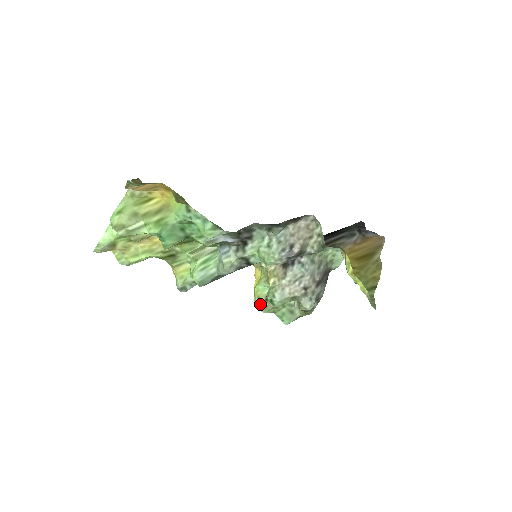
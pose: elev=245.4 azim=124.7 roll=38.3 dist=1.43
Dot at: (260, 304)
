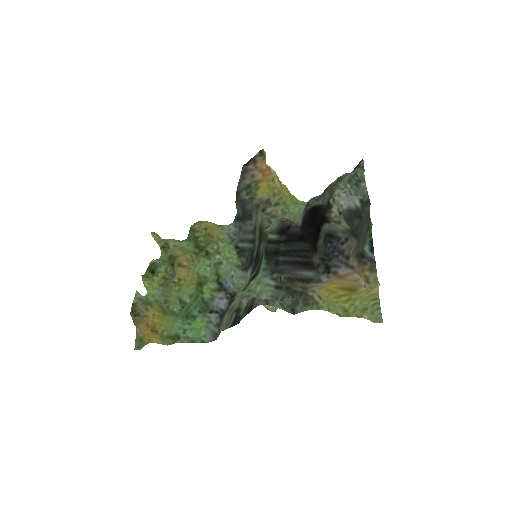
Dot at: occluded
